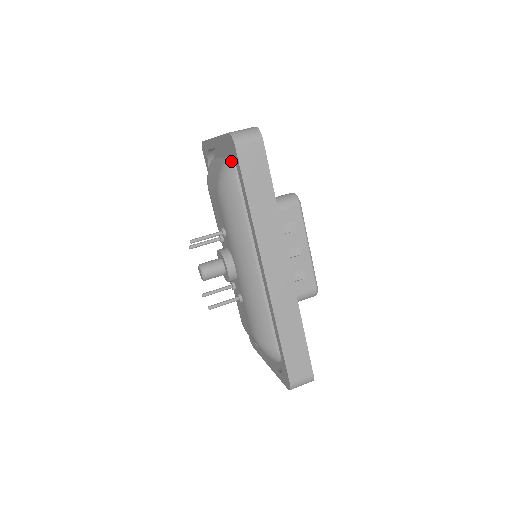
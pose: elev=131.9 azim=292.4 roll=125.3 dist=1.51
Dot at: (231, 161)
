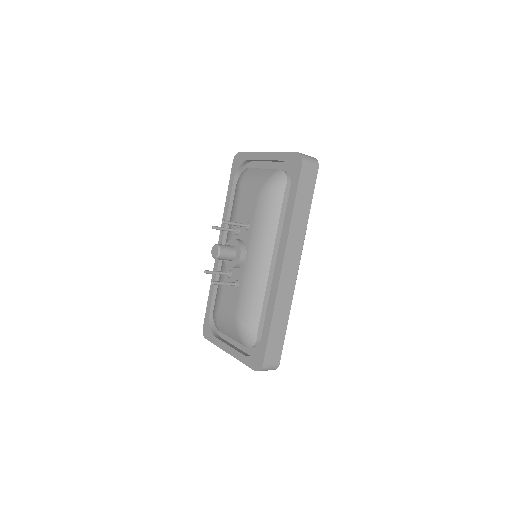
Dot at: (285, 173)
